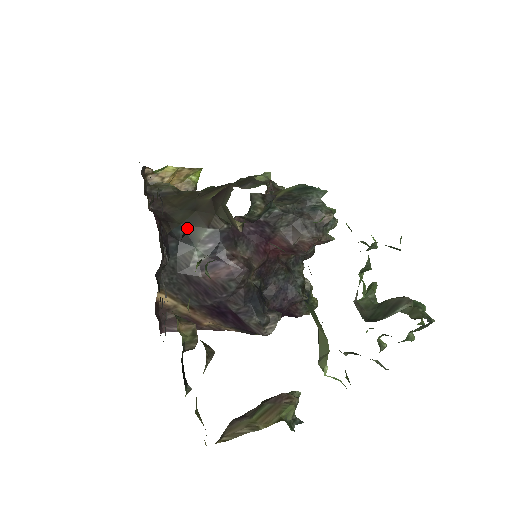
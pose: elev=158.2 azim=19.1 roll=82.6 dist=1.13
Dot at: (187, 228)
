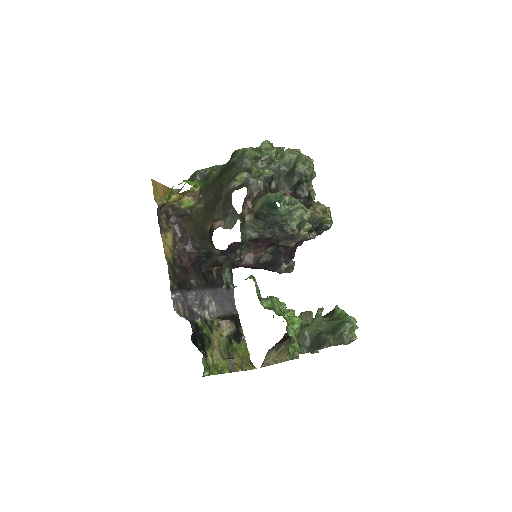
Dot at: (205, 248)
